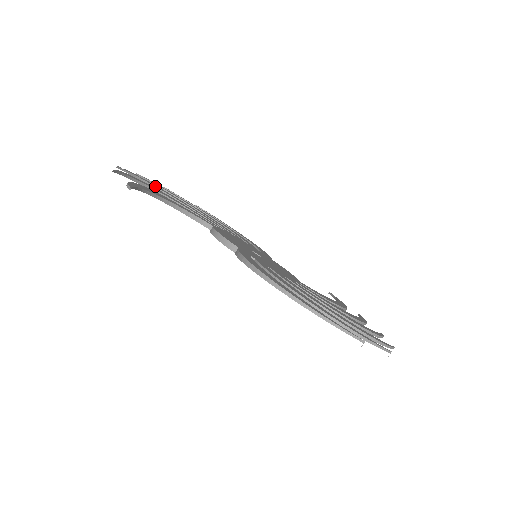
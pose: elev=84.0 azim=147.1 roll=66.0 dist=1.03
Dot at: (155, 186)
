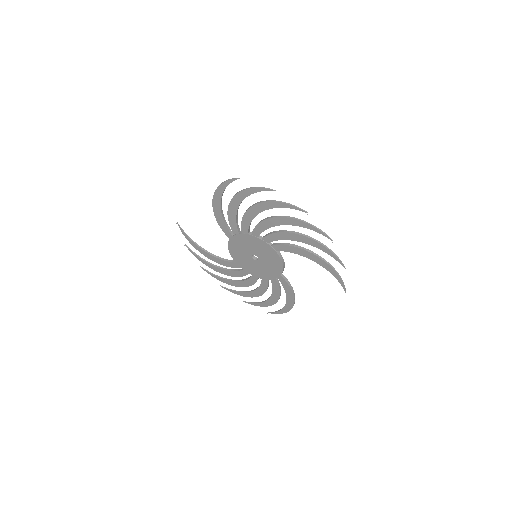
Dot at: (223, 278)
